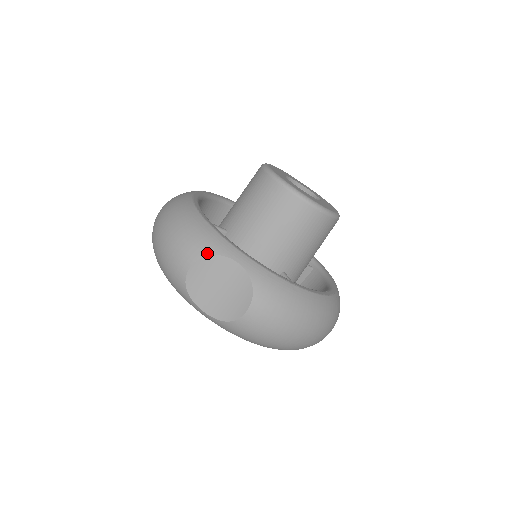
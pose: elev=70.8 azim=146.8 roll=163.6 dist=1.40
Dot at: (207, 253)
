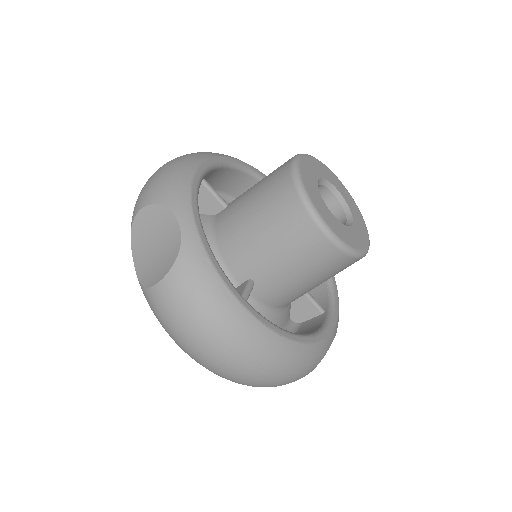
Dot at: (161, 202)
